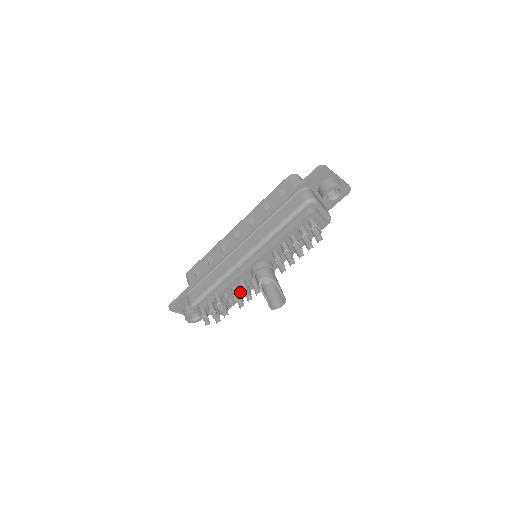
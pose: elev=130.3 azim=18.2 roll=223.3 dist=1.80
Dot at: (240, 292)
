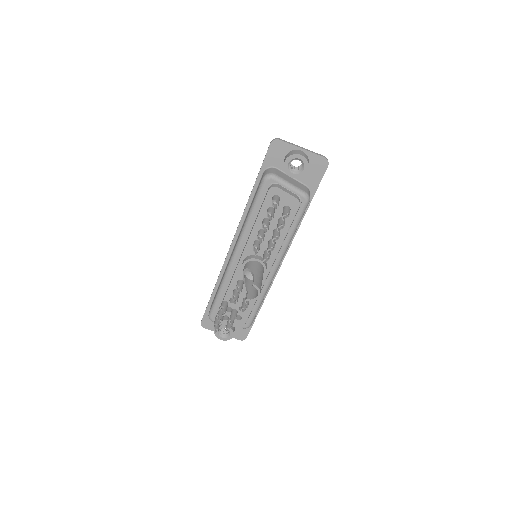
Dot at: occluded
